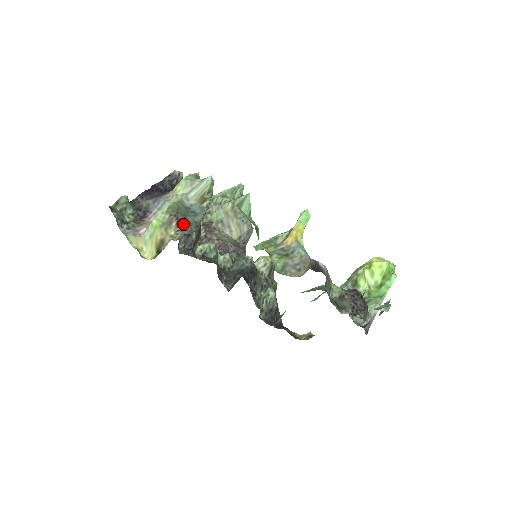
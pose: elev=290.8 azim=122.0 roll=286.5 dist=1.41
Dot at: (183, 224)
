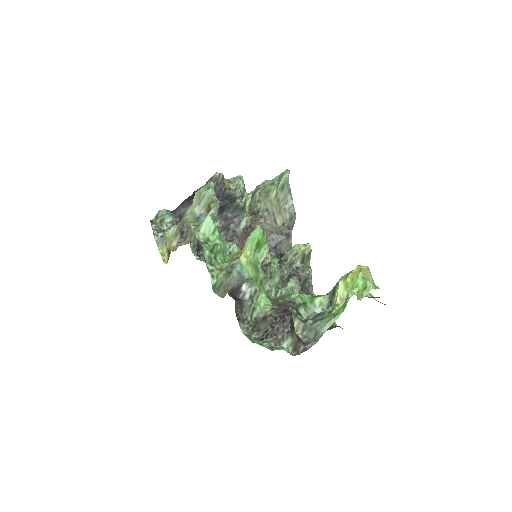
Dot at: (184, 236)
